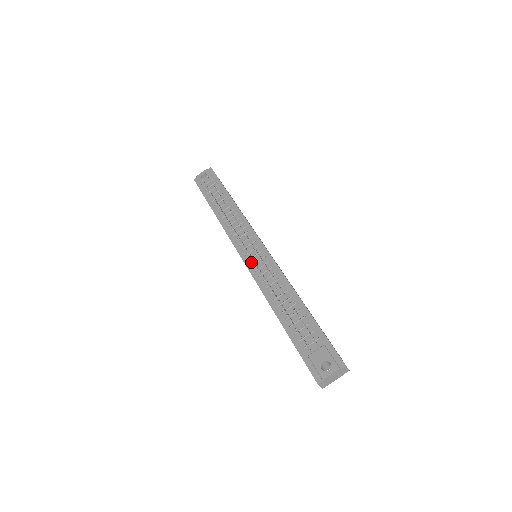
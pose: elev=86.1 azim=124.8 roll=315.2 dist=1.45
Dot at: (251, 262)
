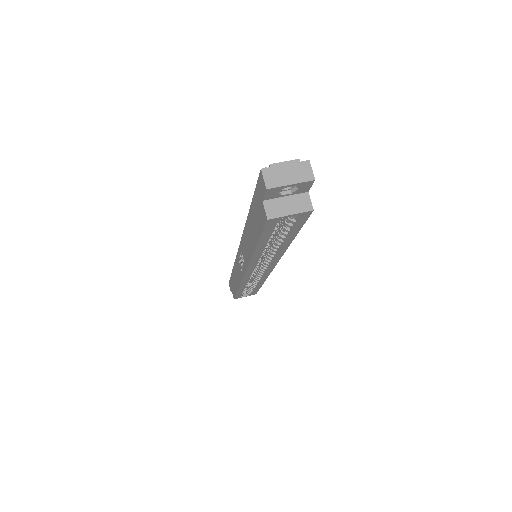
Dot at: occluded
